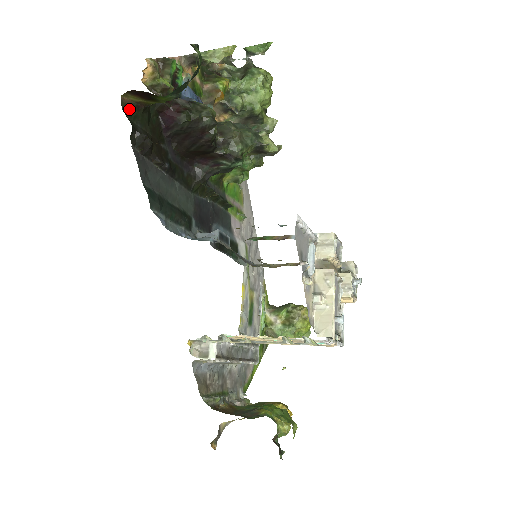
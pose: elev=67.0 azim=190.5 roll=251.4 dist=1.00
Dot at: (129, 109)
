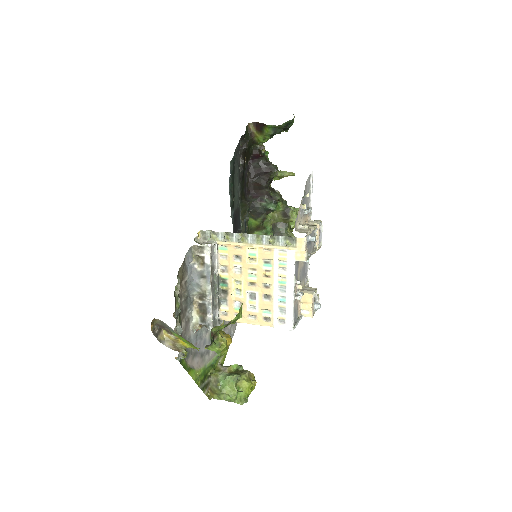
Dot at: (247, 131)
